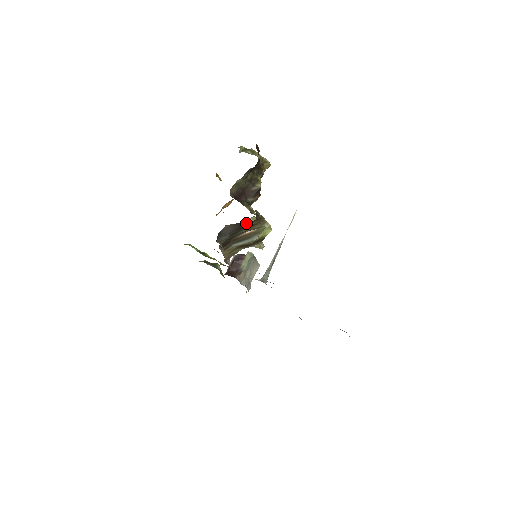
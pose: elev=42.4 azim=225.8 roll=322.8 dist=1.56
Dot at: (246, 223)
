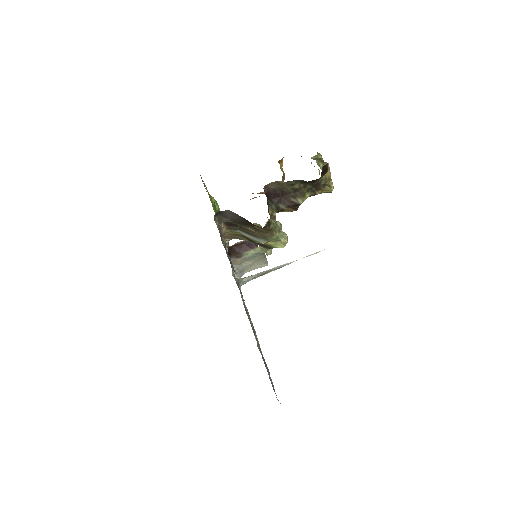
Dot at: occluded
